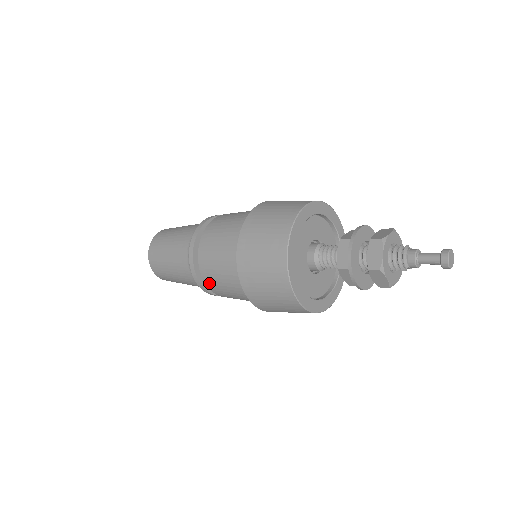
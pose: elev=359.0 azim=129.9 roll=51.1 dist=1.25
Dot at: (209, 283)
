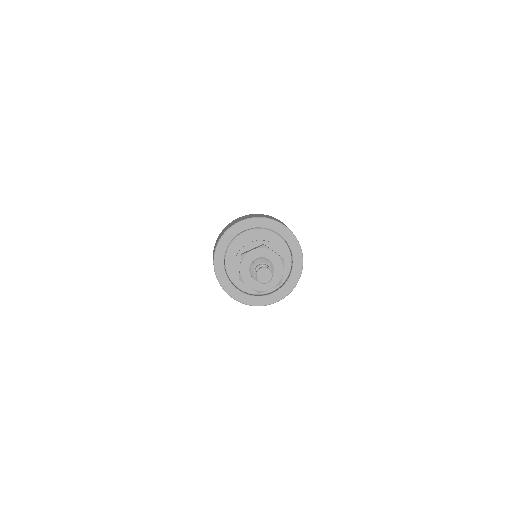
Dot at: occluded
